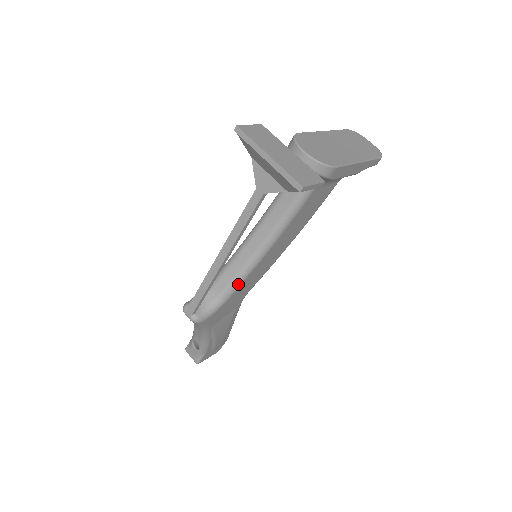
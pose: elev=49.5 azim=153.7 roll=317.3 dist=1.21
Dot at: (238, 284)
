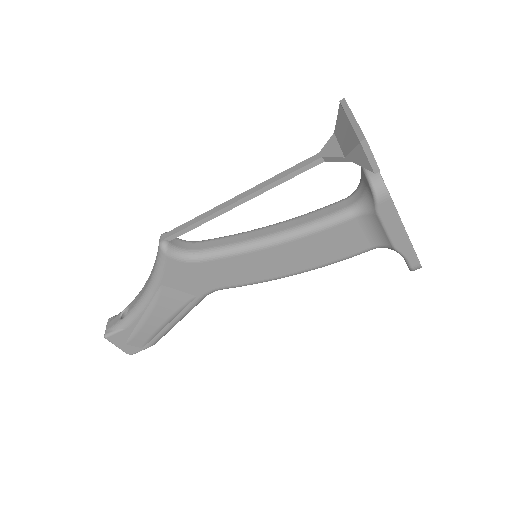
Dot at: (224, 254)
